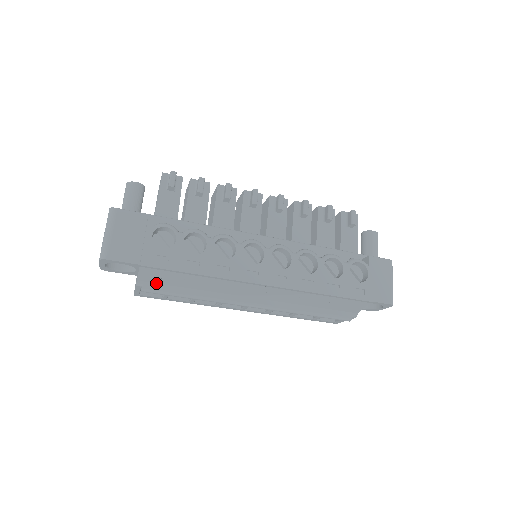
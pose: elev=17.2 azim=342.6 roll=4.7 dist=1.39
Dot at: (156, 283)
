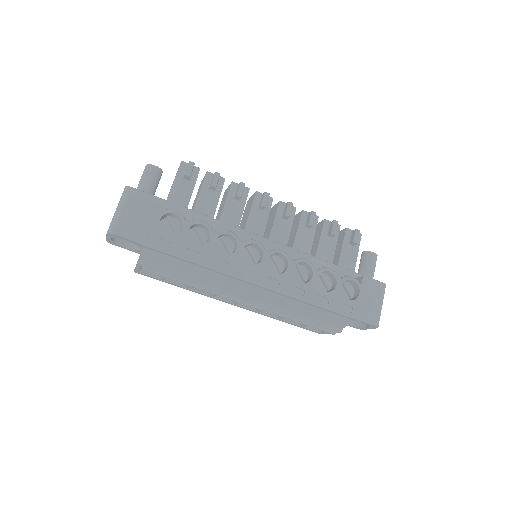
Dot at: (156, 264)
